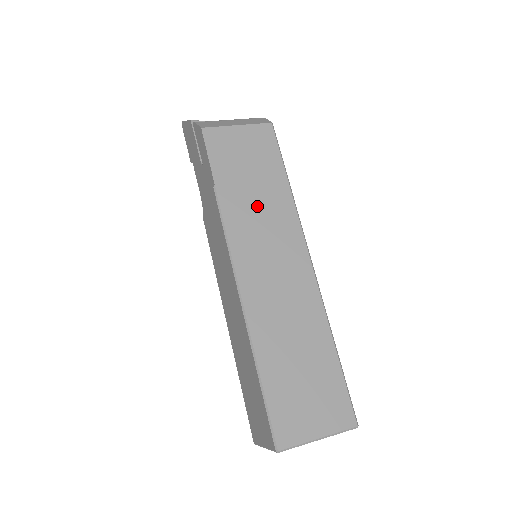
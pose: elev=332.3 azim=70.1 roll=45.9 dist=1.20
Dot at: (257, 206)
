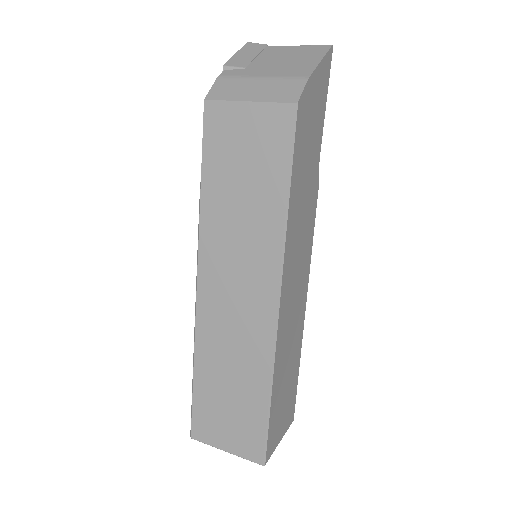
Dot at: (239, 220)
